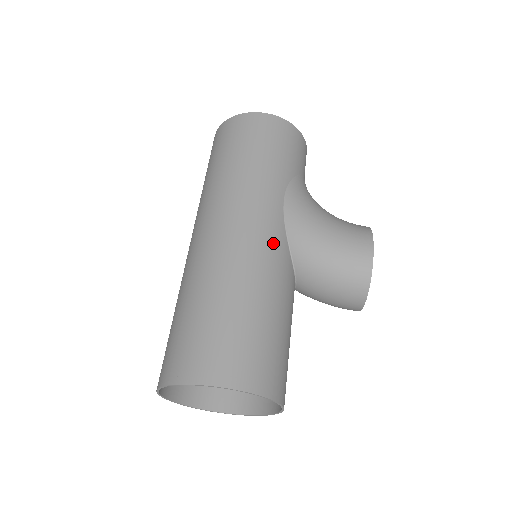
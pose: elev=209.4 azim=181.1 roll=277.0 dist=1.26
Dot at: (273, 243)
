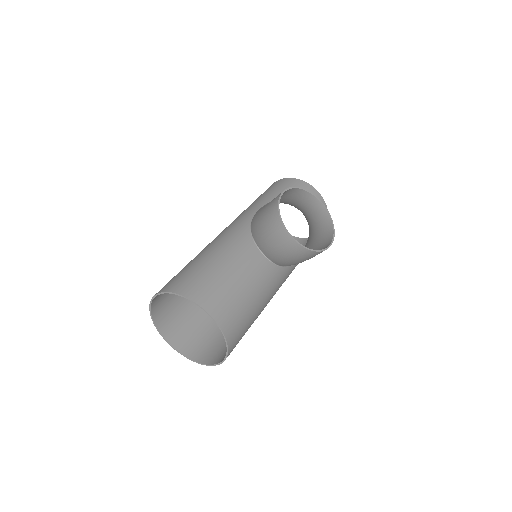
Dot at: (235, 229)
